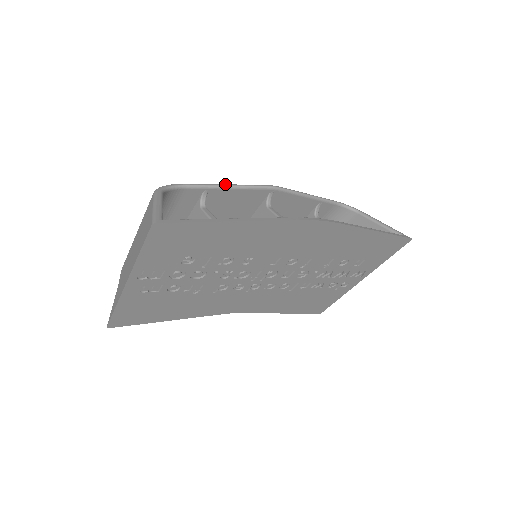
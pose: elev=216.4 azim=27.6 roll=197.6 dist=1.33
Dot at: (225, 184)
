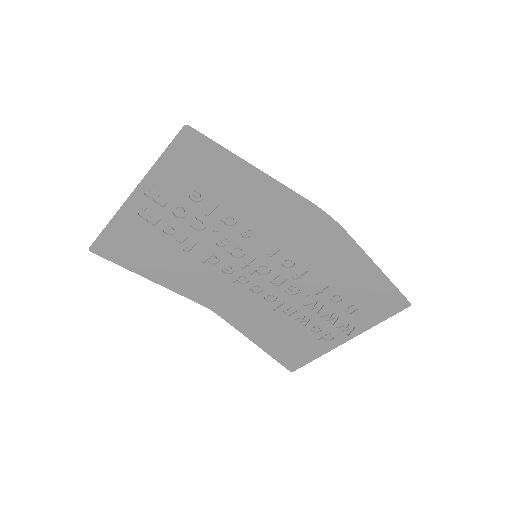
Dot at: occluded
